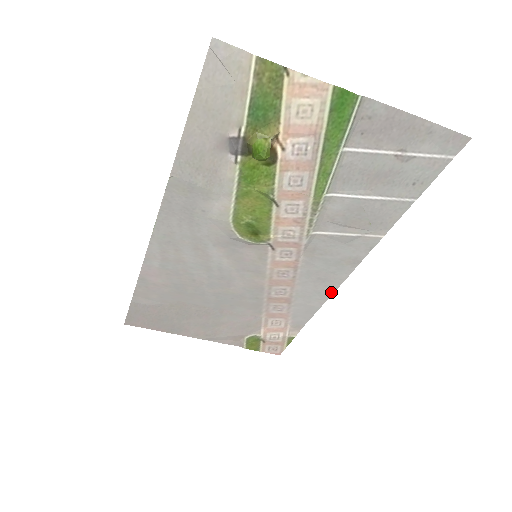
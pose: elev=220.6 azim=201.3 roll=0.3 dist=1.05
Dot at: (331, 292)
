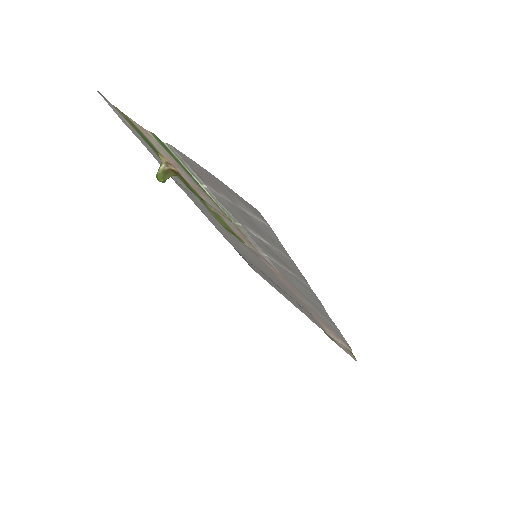
Dot at: (334, 323)
